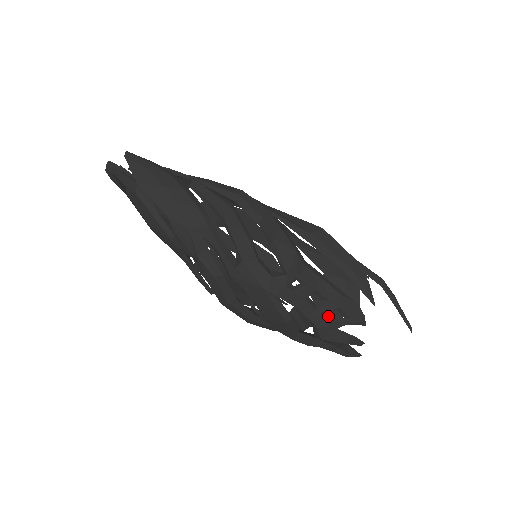
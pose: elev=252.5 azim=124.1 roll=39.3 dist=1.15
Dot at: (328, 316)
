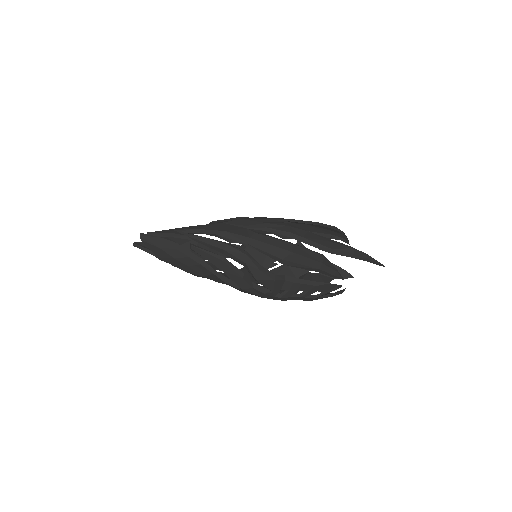
Dot at: occluded
